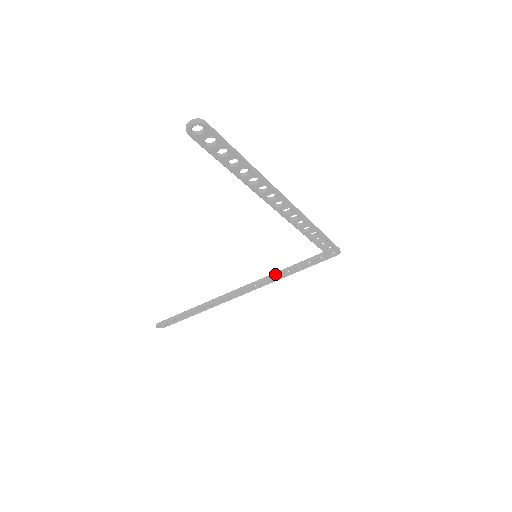
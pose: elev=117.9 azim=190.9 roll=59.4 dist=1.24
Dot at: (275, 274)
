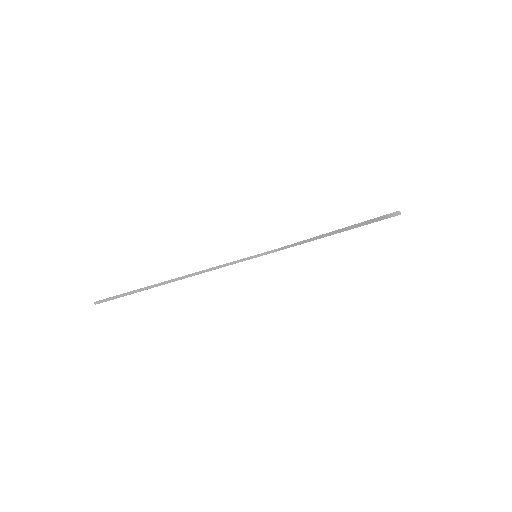
Dot at: (237, 262)
